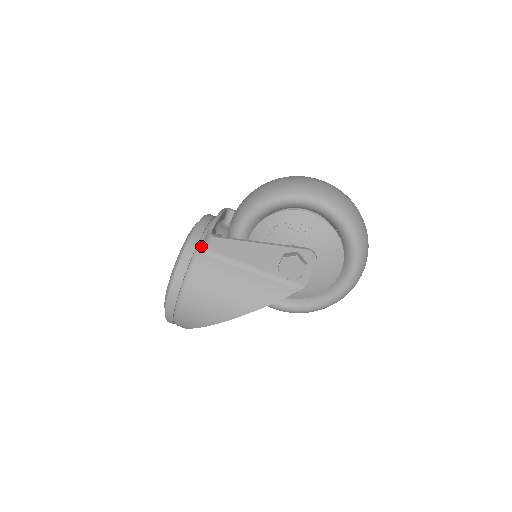
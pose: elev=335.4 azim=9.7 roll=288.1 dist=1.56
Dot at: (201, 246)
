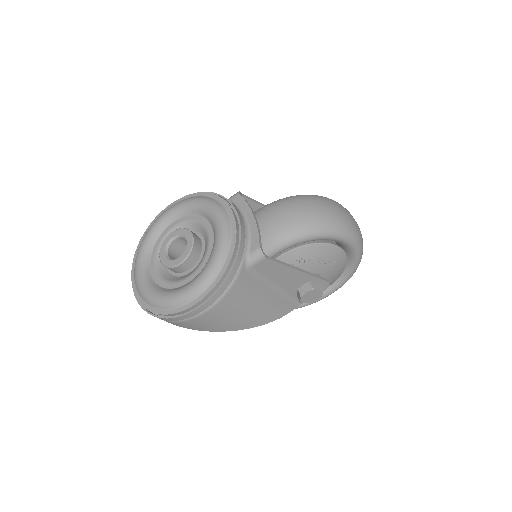
Dot at: (245, 260)
